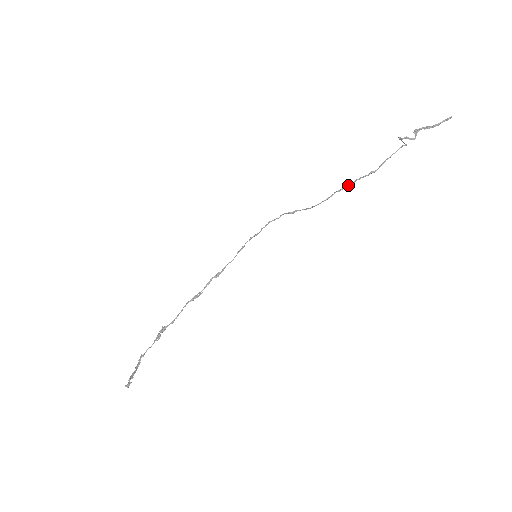
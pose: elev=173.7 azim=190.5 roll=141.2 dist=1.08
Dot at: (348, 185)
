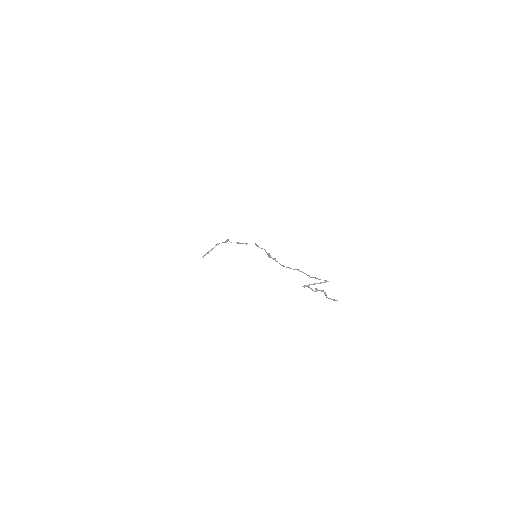
Dot at: occluded
